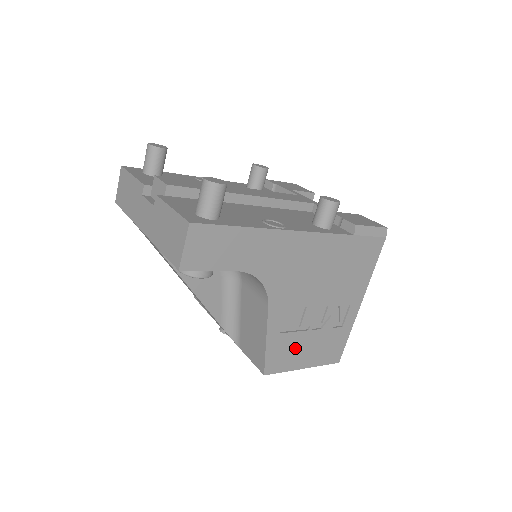
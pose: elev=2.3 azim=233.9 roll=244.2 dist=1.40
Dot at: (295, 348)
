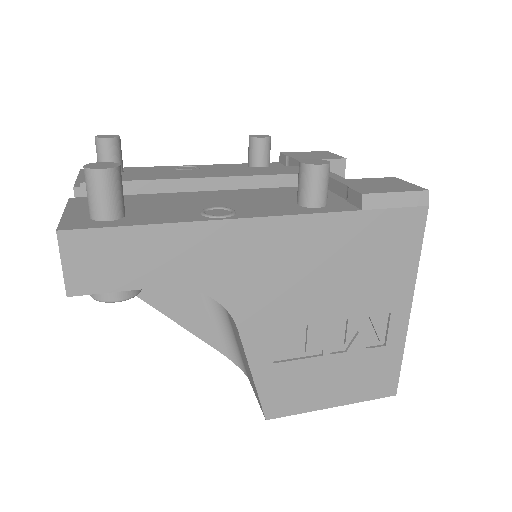
Dot at: (307, 381)
